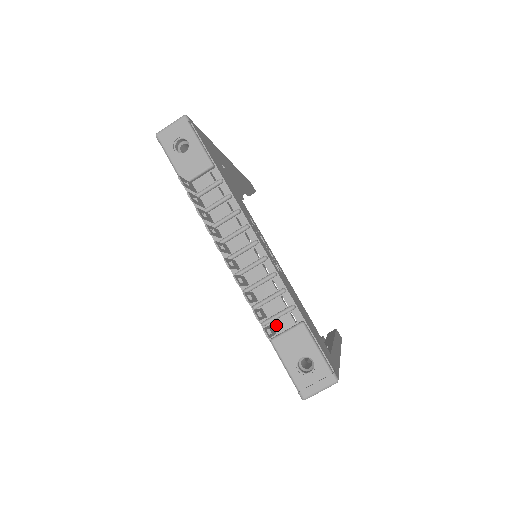
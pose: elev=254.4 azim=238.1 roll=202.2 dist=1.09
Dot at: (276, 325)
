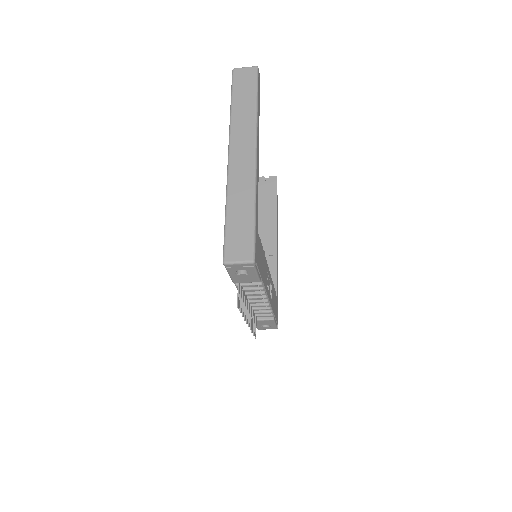
Dot at: (258, 316)
